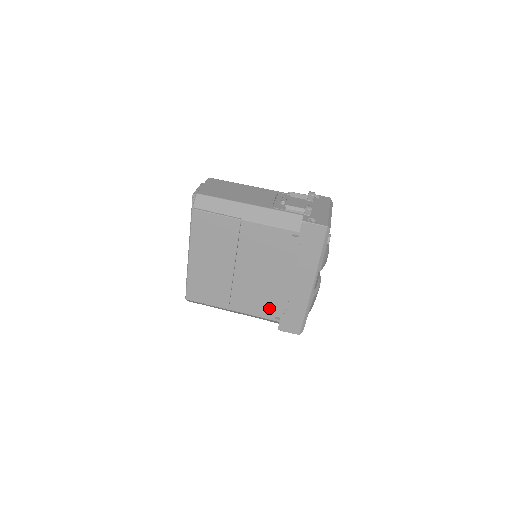
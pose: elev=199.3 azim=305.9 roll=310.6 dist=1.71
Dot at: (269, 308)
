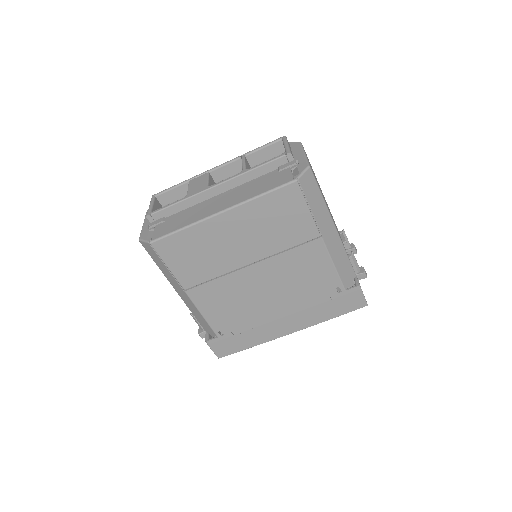
Dot at: (227, 320)
